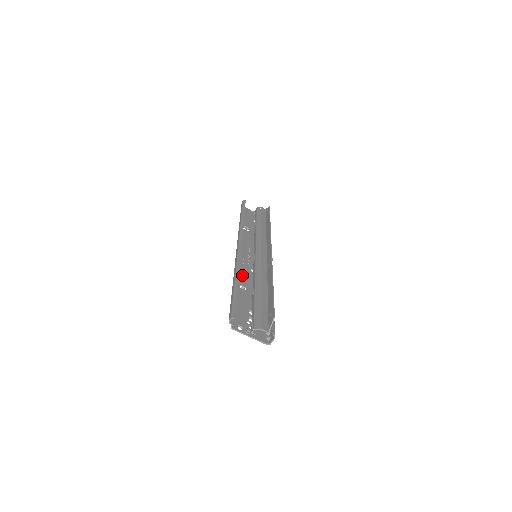
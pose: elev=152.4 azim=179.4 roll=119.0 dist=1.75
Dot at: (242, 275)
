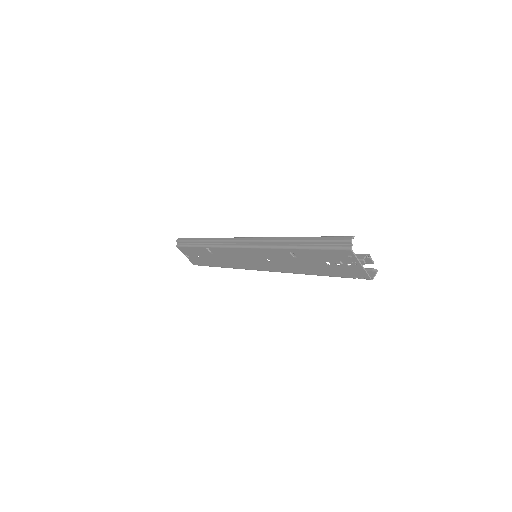
Dot at: (276, 251)
